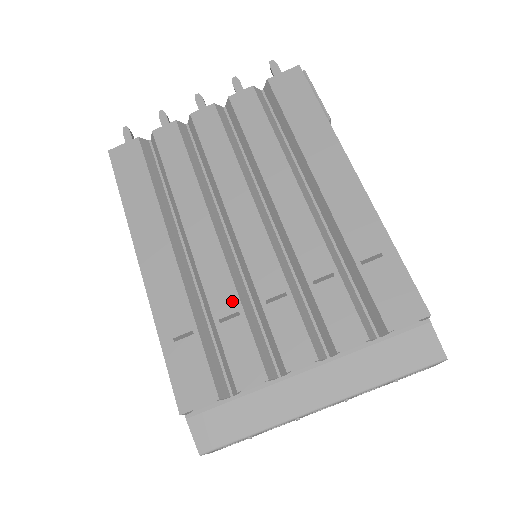
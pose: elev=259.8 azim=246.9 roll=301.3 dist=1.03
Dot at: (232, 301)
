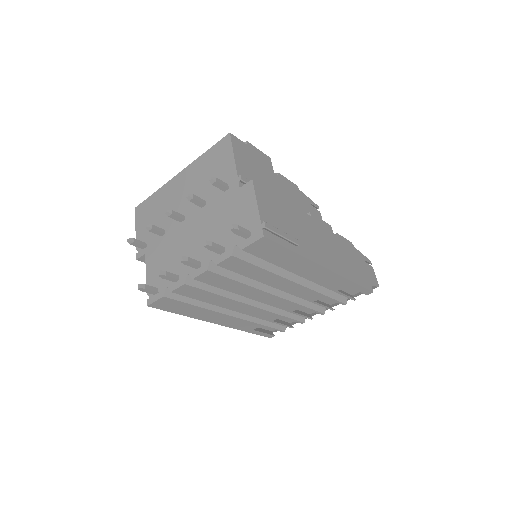
Dot at: (276, 316)
